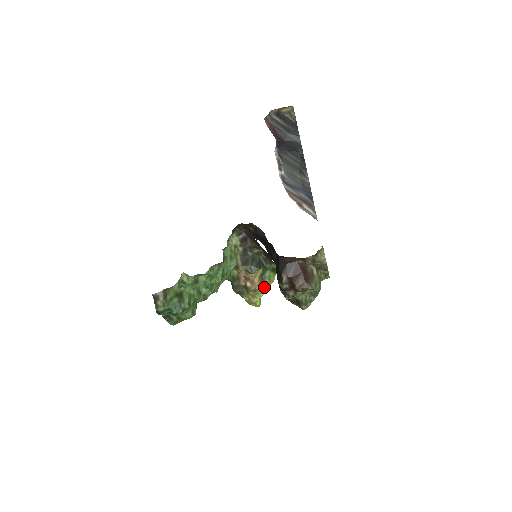
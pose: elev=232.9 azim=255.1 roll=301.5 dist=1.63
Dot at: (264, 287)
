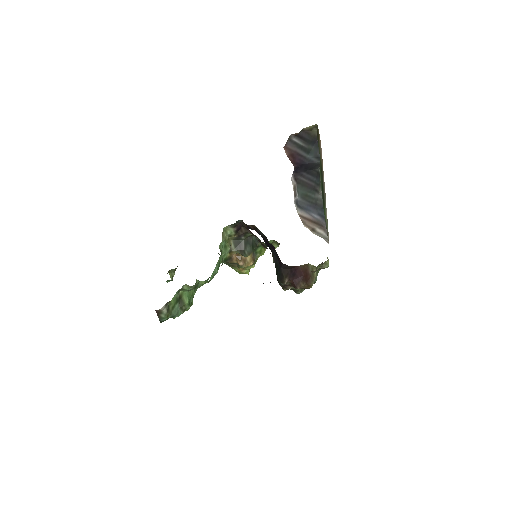
Dot at: (255, 261)
